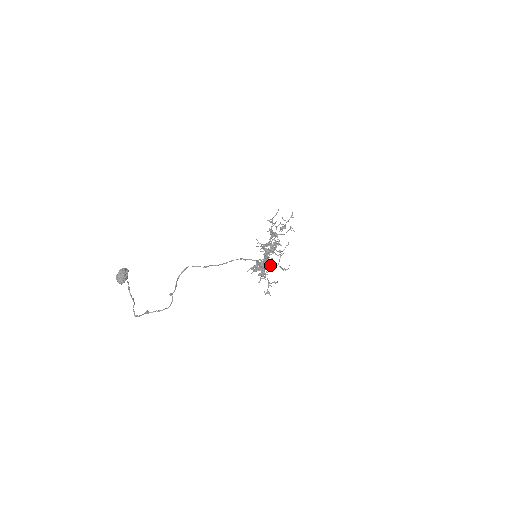
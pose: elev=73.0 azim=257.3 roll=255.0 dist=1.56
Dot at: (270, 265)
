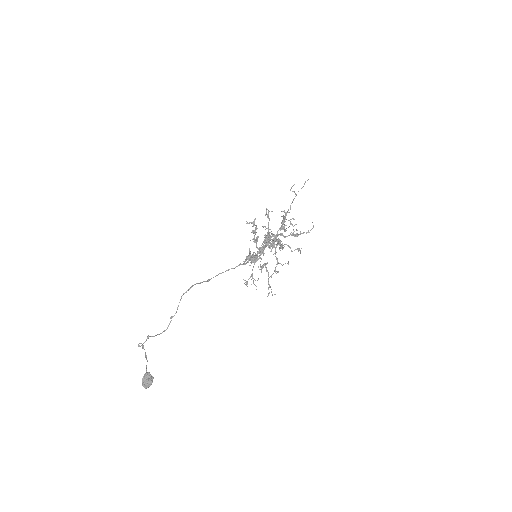
Dot at: (262, 266)
